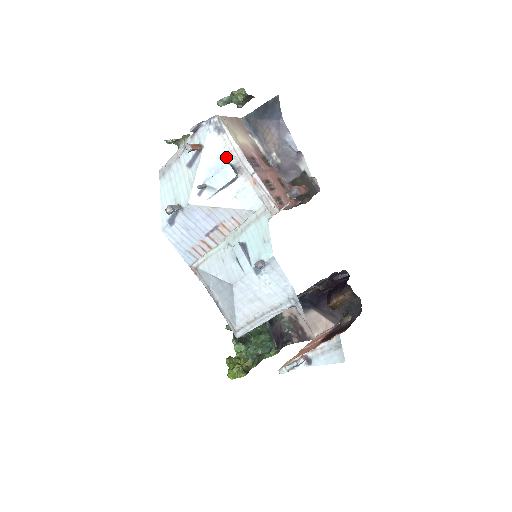
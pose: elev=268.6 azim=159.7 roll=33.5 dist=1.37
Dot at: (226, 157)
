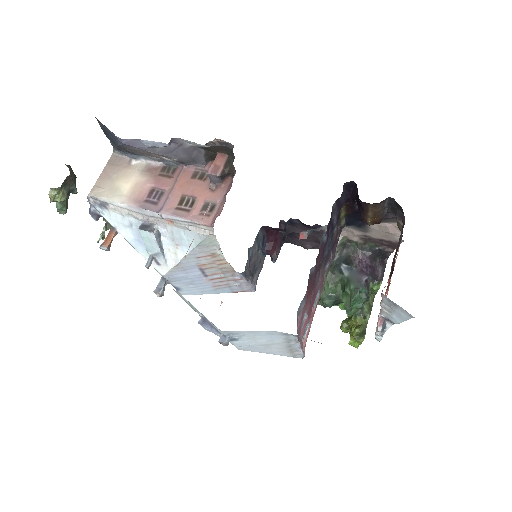
Dot at: (133, 221)
